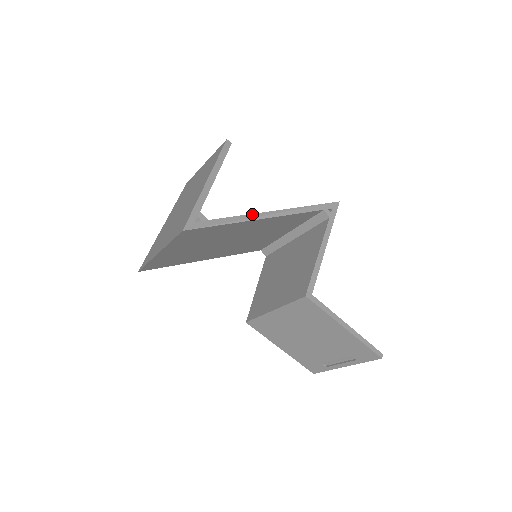
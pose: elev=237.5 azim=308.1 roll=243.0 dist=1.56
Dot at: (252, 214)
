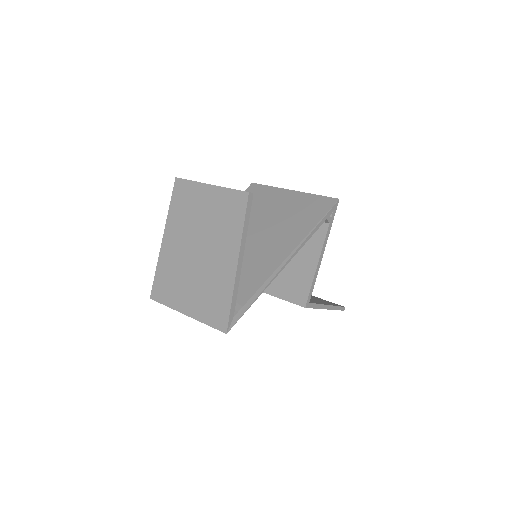
Dot at: (274, 272)
